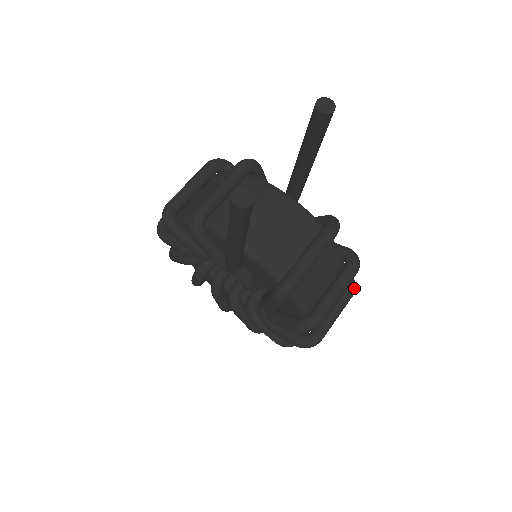
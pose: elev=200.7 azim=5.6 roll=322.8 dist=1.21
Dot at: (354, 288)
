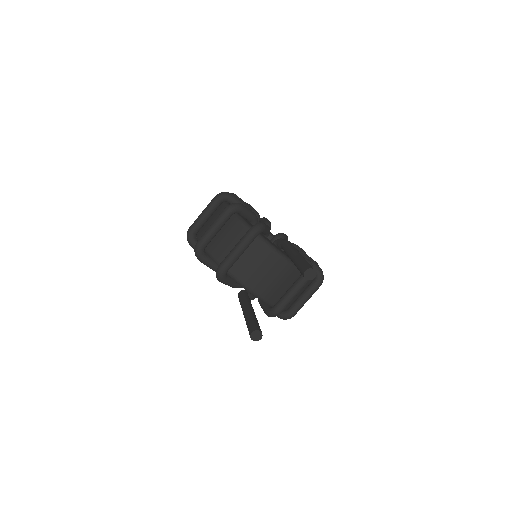
Dot at: occluded
